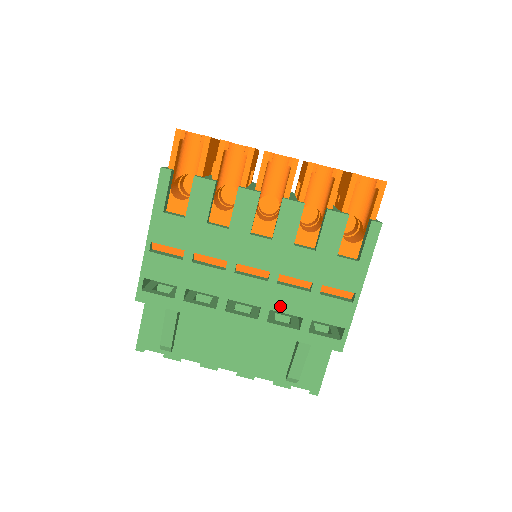
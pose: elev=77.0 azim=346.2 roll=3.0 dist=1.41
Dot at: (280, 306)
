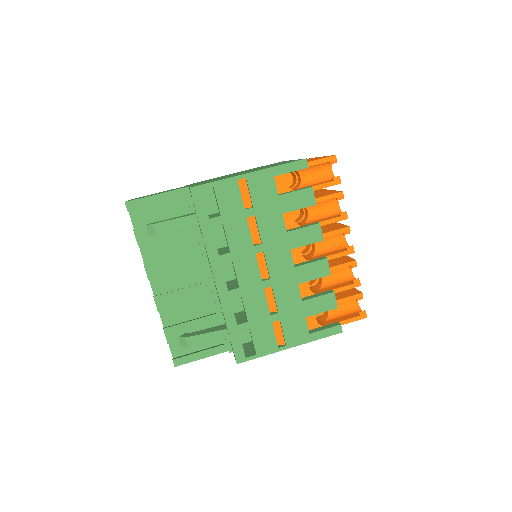
Dot at: (248, 301)
